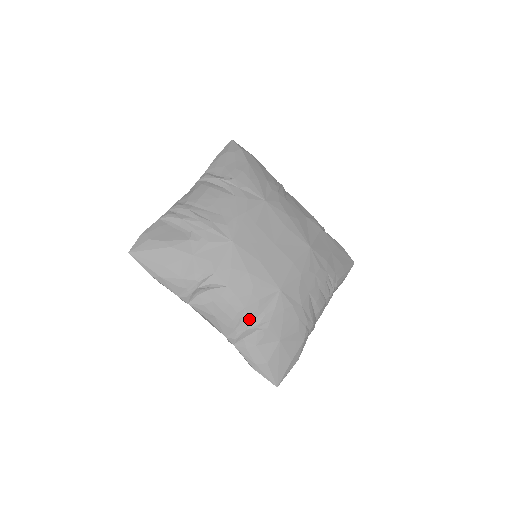
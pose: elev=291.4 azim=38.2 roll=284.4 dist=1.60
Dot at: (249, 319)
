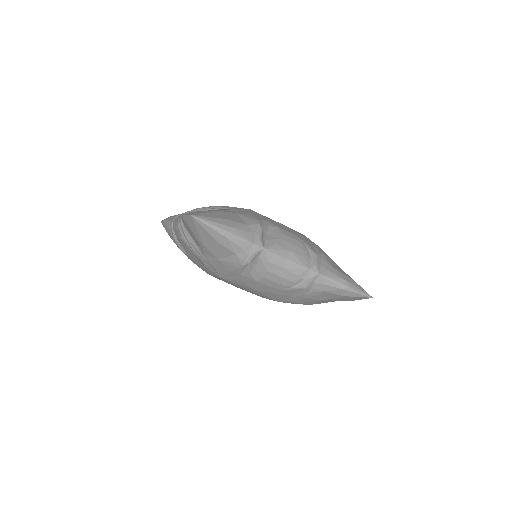
Dot at: (311, 248)
